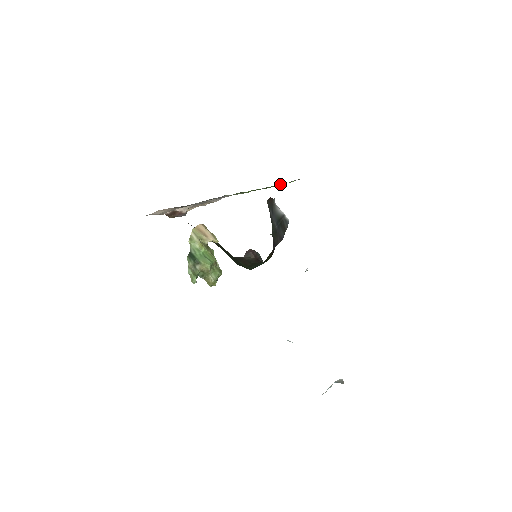
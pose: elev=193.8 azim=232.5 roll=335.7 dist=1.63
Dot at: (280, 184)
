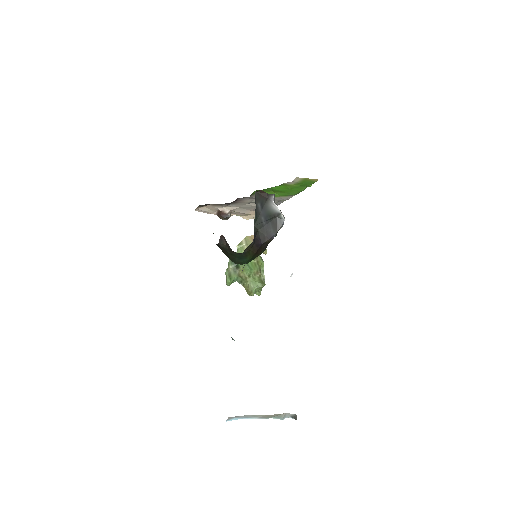
Dot at: (300, 188)
